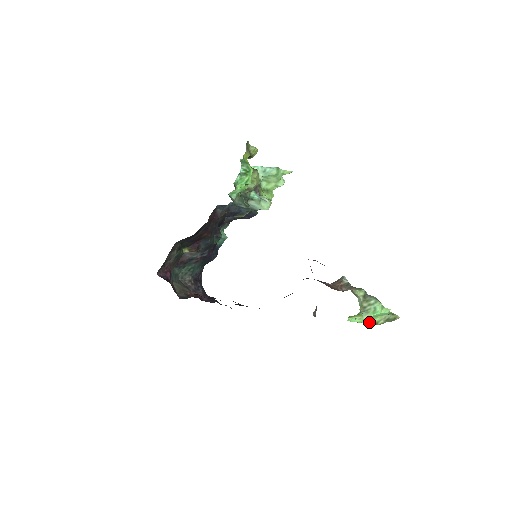
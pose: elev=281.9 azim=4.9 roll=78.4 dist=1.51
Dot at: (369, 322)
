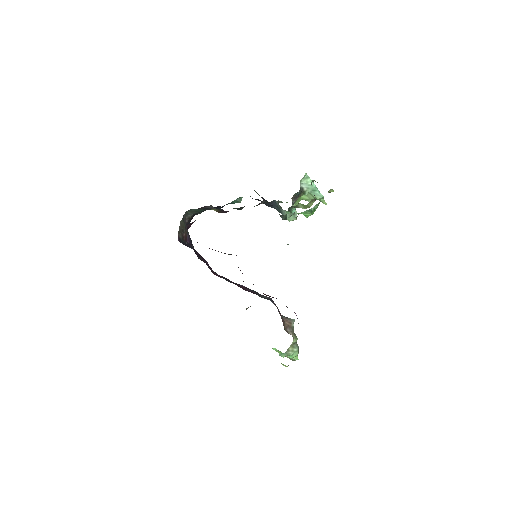
Dot at: (279, 352)
